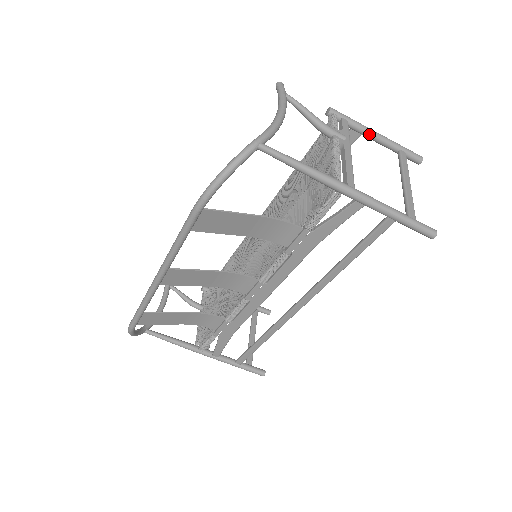
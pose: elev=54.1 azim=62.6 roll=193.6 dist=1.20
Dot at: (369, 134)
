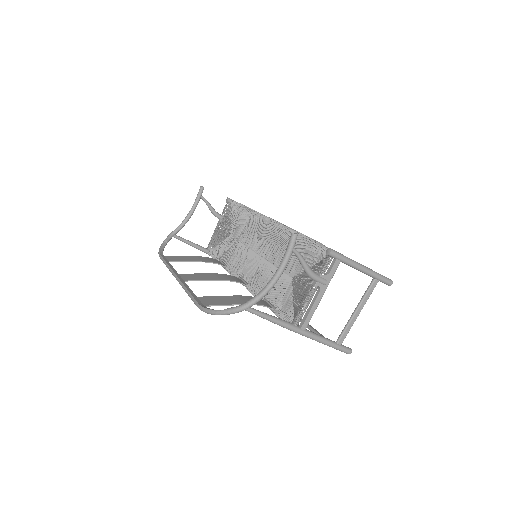
Dot at: (355, 268)
